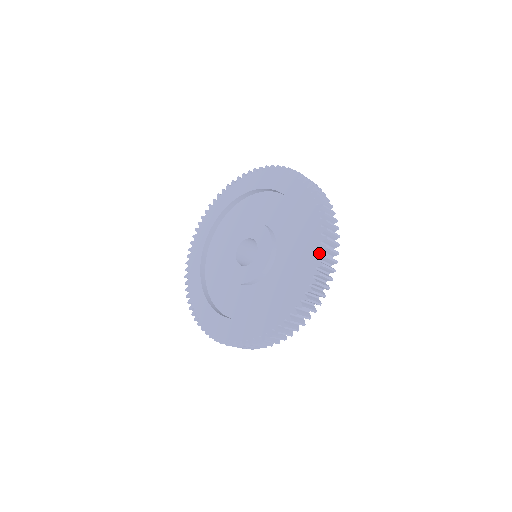
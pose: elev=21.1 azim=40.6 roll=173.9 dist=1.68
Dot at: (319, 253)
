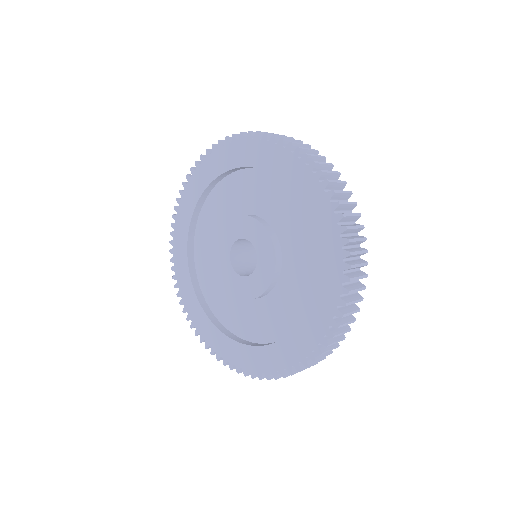
Dot at: (330, 204)
